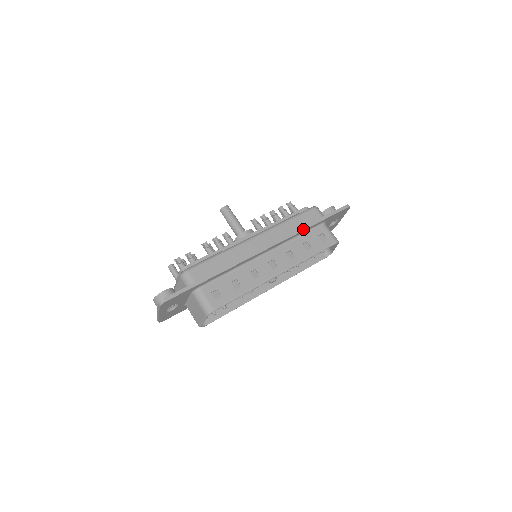
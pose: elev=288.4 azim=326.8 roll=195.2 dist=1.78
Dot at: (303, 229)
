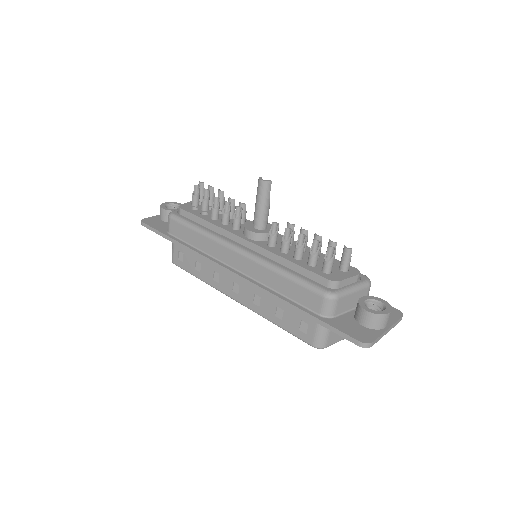
Dot at: (280, 300)
